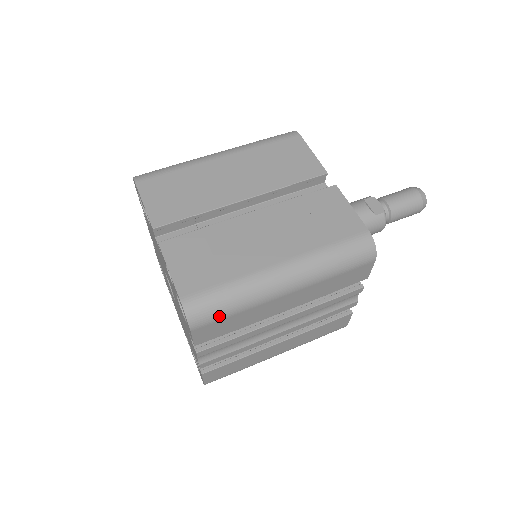
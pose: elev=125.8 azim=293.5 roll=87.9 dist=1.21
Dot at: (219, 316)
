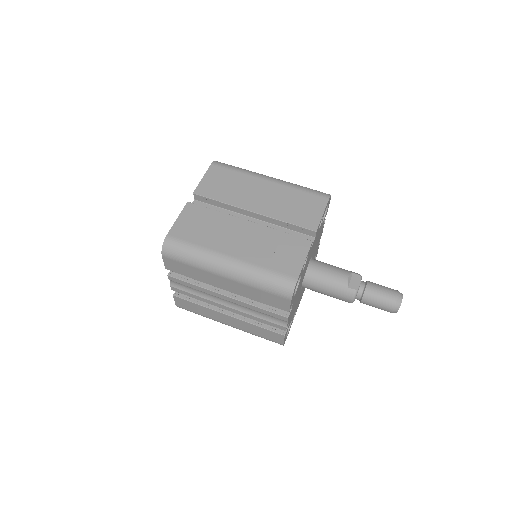
Dot at: (179, 259)
